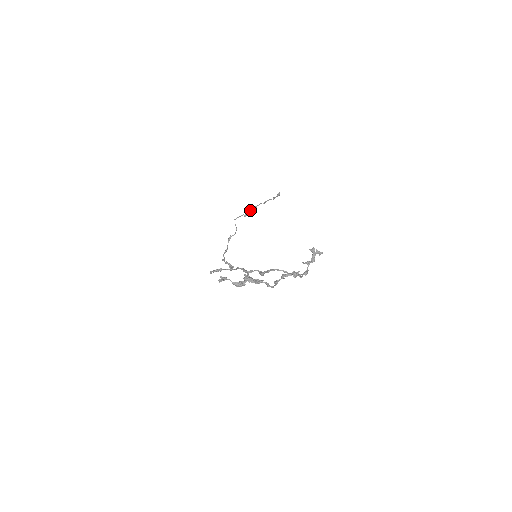
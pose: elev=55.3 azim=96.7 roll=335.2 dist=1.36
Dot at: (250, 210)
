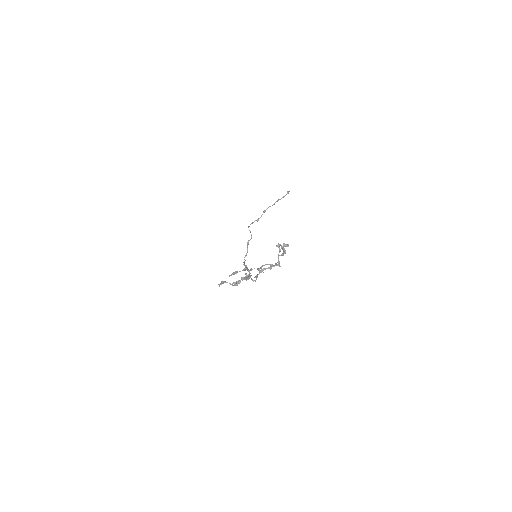
Dot at: (261, 215)
